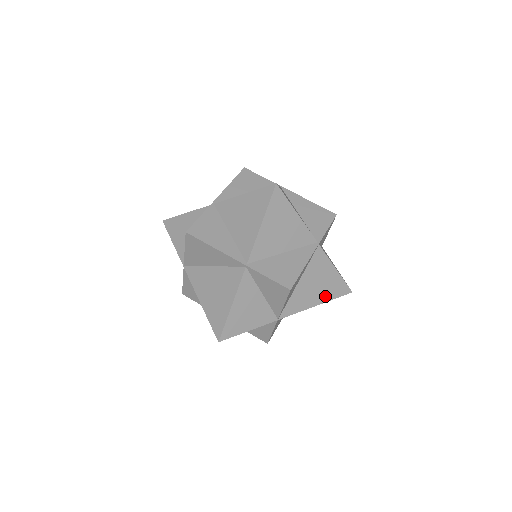
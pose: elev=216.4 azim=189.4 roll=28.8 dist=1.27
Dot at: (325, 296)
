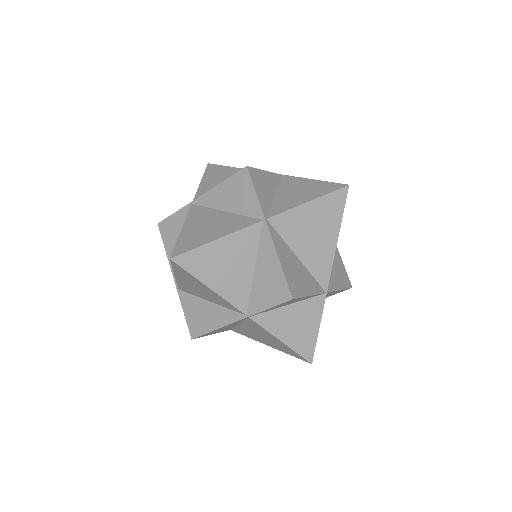
Dot at: (276, 347)
